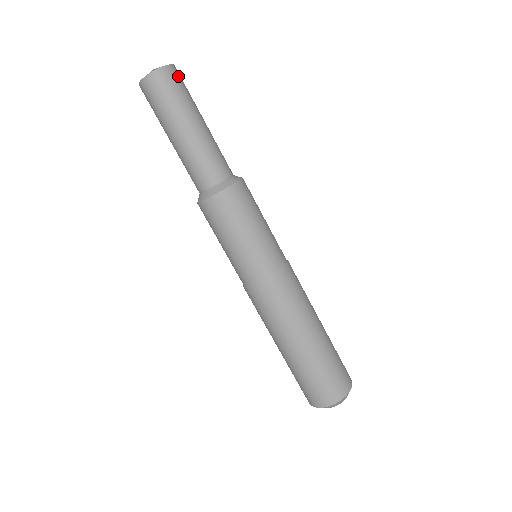
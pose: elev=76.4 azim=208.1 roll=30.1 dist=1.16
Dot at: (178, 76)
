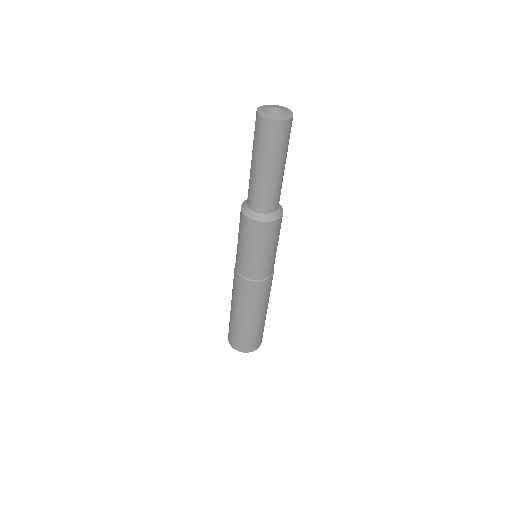
Dot at: (286, 130)
